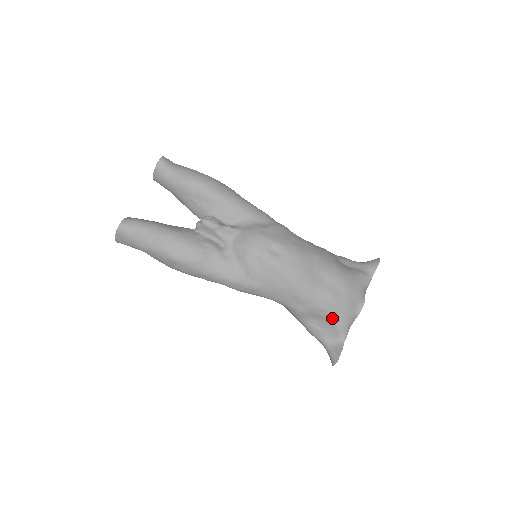
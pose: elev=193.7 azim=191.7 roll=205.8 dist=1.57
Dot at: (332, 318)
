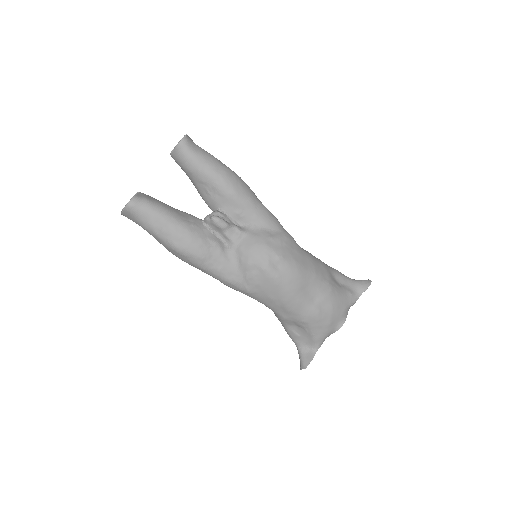
Dot at: (312, 330)
